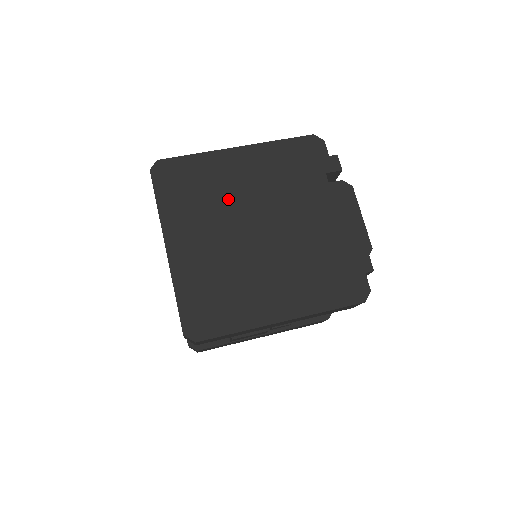
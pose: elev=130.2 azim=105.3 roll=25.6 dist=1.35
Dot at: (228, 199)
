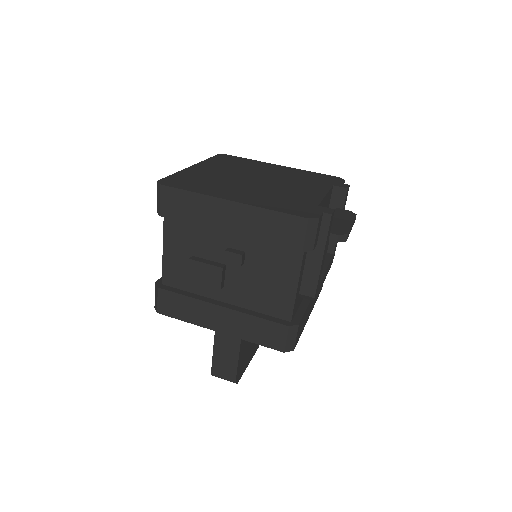
Dot at: (252, 170)
